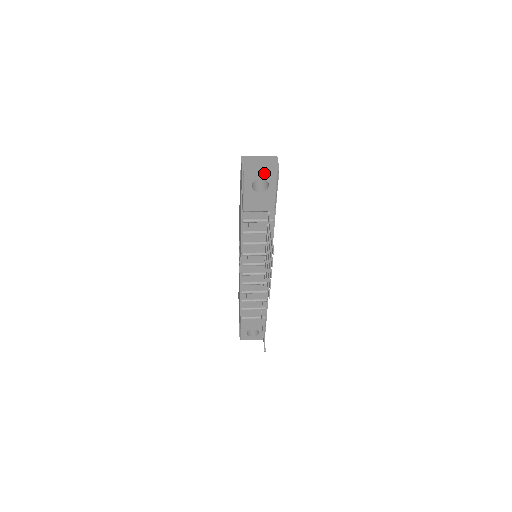
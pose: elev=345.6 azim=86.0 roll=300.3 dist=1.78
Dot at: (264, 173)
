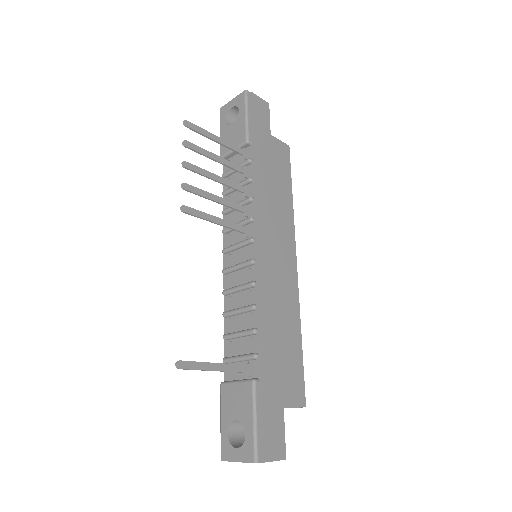
Dot at: (235, 100)
